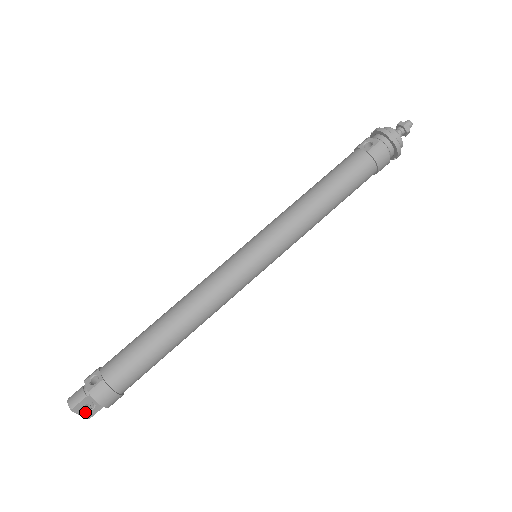
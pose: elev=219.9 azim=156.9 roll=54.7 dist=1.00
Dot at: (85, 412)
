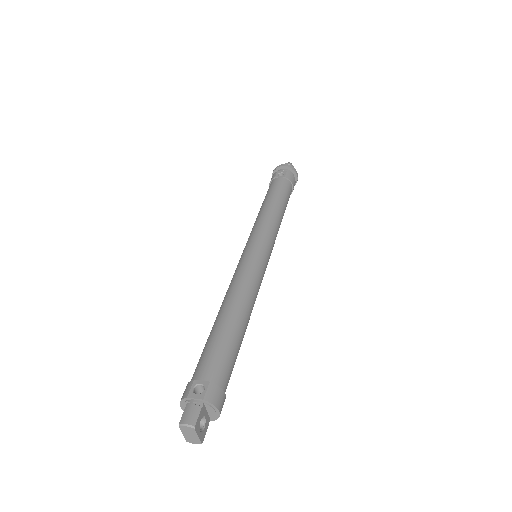
Dot at: (200, 432)
